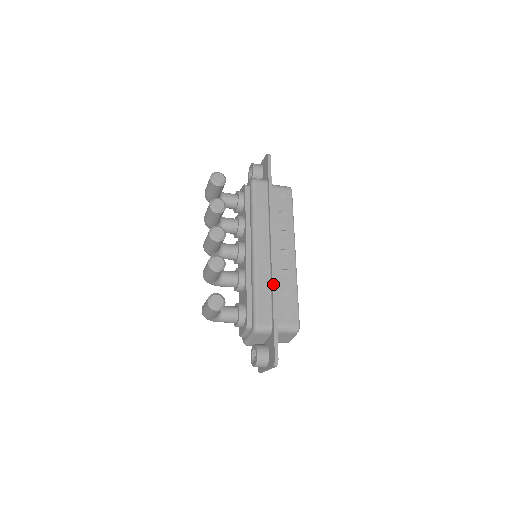
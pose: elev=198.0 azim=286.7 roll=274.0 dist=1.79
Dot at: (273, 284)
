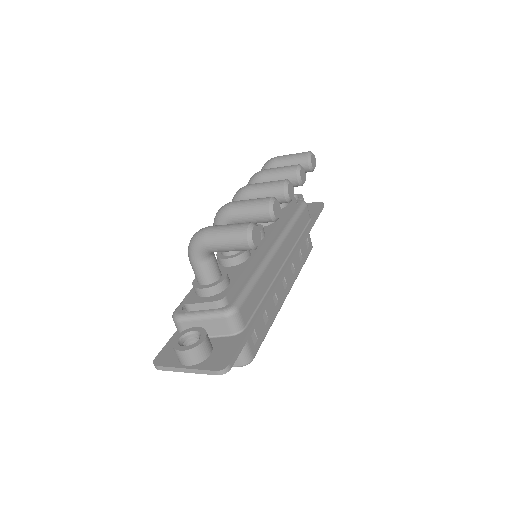
Dot at: (272, 293)
